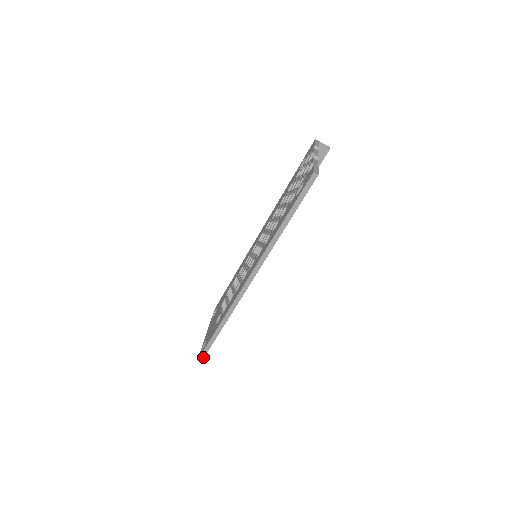
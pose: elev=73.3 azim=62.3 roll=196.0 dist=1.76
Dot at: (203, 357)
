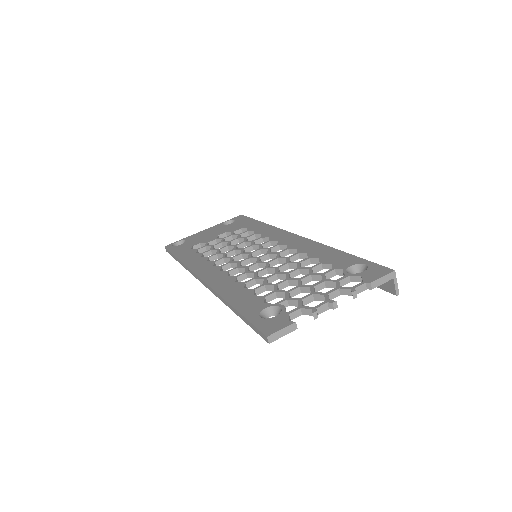
Dot at: (167, 251)
